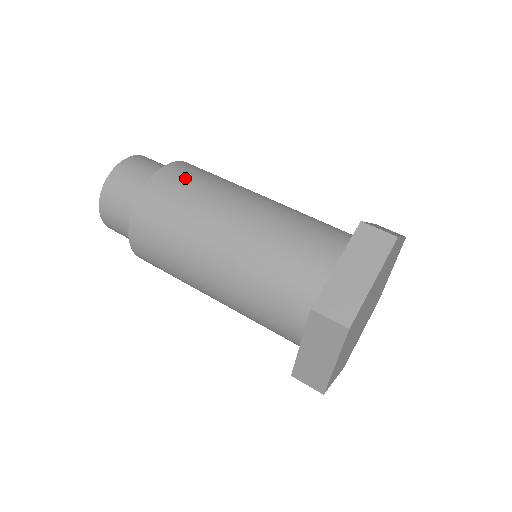
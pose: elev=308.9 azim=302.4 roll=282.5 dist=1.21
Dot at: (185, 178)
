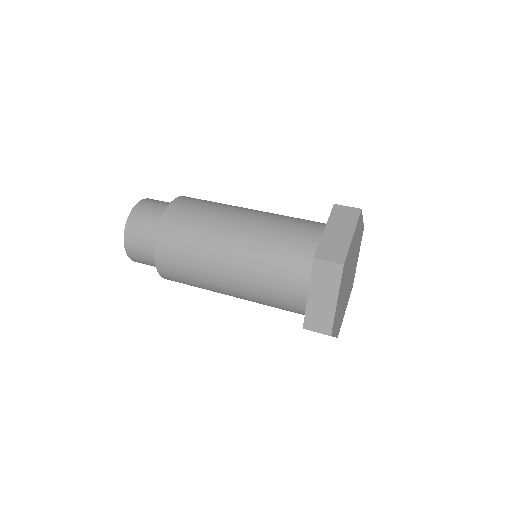
Dot at: (196, 202)
